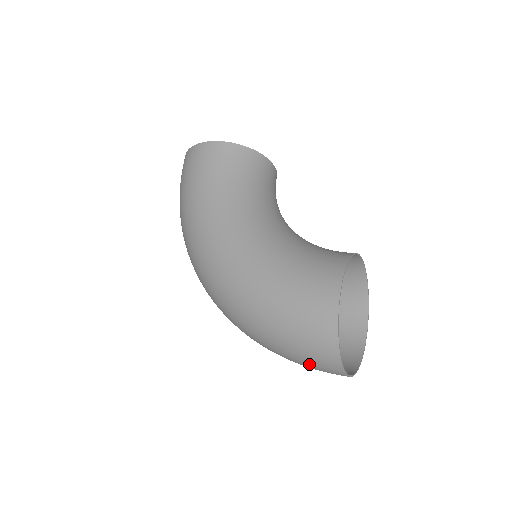
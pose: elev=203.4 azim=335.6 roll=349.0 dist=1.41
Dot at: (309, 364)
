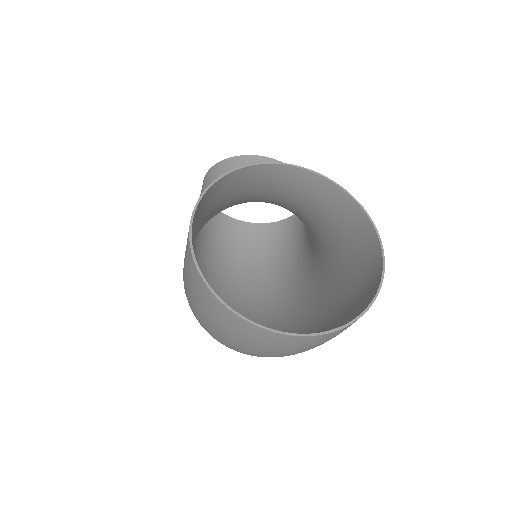
Dot at: (243, 343)
